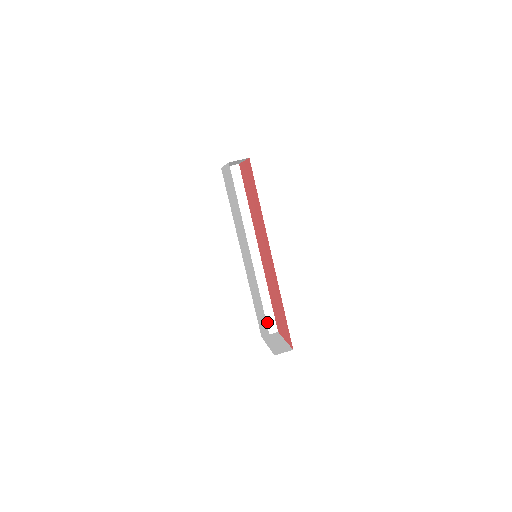
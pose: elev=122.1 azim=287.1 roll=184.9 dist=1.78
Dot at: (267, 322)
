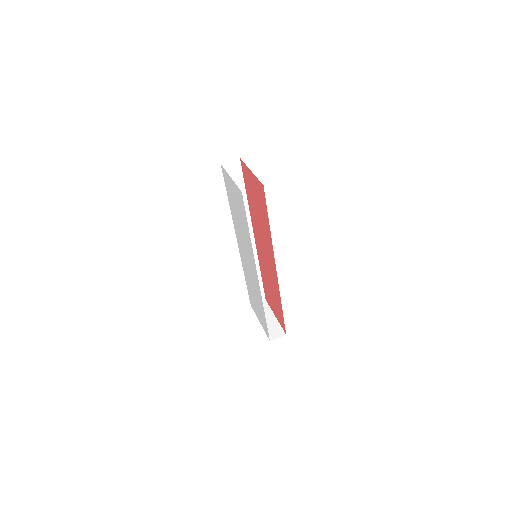
Dot at: occluded
